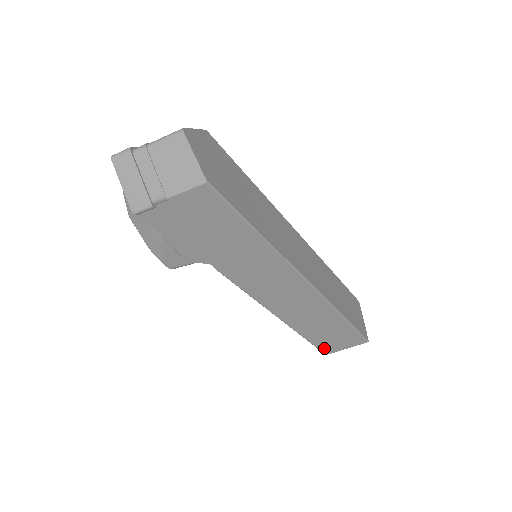
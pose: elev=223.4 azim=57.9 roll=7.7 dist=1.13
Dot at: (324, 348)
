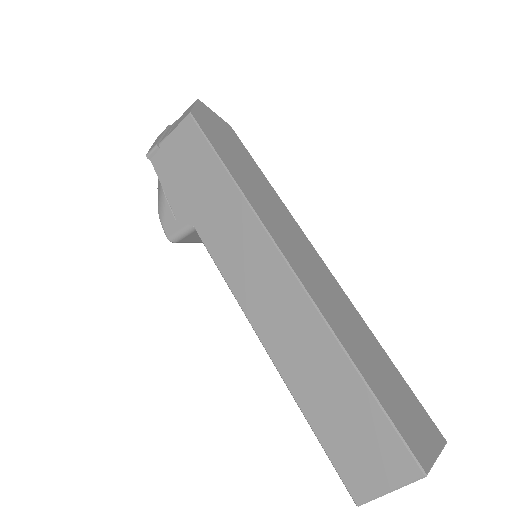
Dot at: (347, 474)
